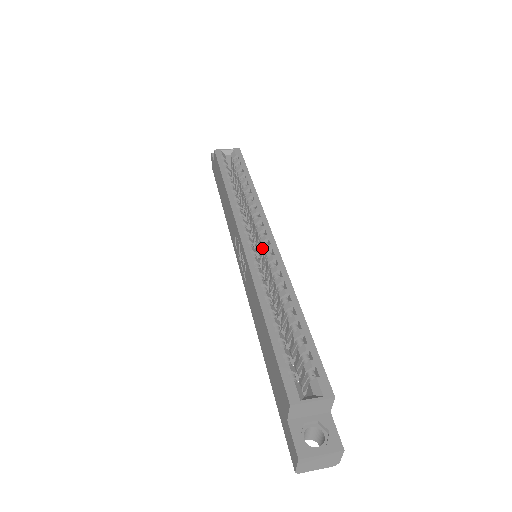
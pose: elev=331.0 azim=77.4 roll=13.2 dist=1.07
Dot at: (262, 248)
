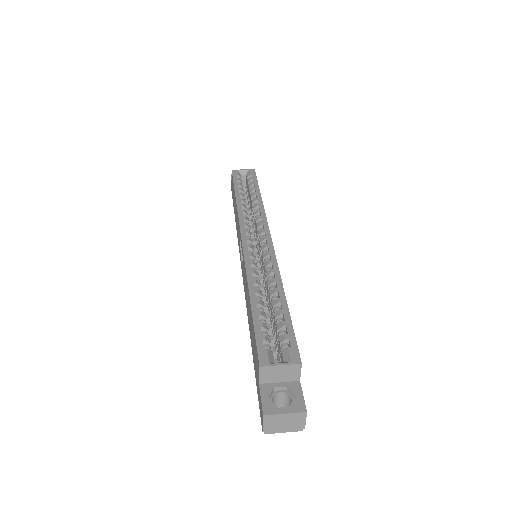
Dot at: (260, 247)
